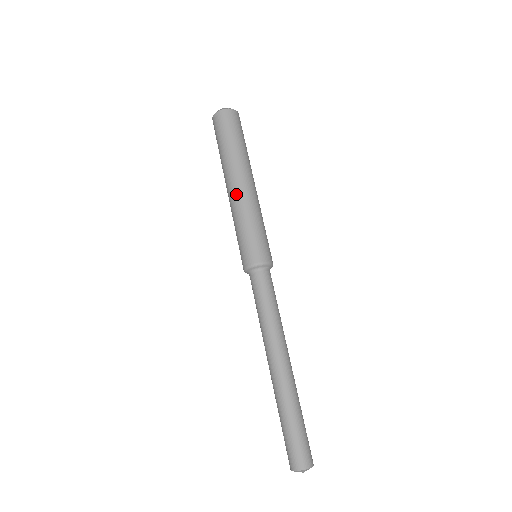
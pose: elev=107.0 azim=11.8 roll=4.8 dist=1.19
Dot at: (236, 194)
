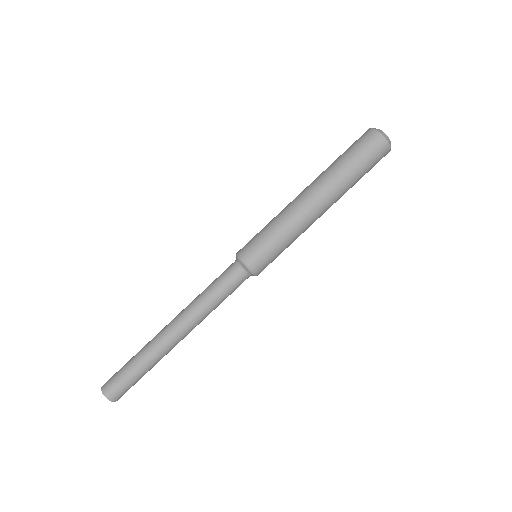
Dot at: (298, 201)
